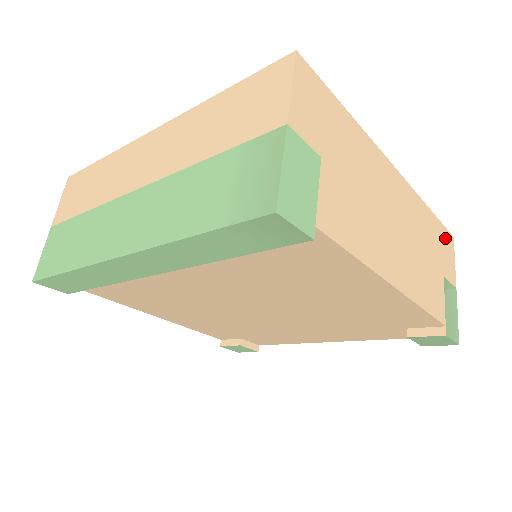
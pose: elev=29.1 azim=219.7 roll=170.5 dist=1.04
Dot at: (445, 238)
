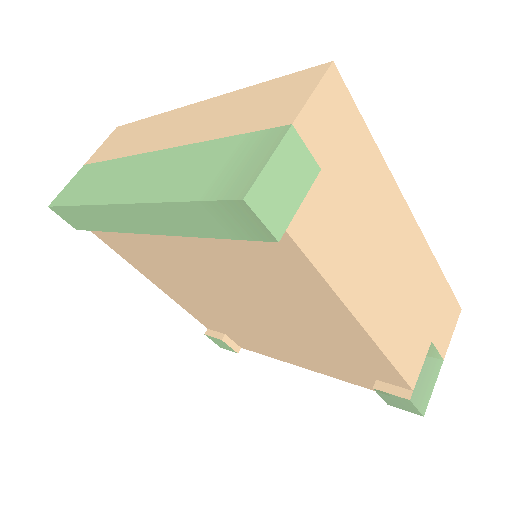
Dot at: (450, 305)
